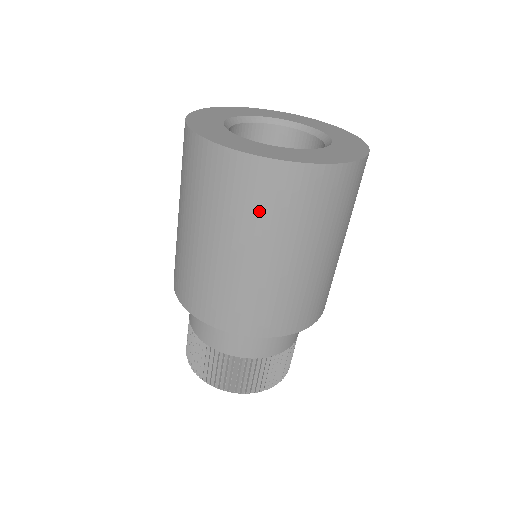
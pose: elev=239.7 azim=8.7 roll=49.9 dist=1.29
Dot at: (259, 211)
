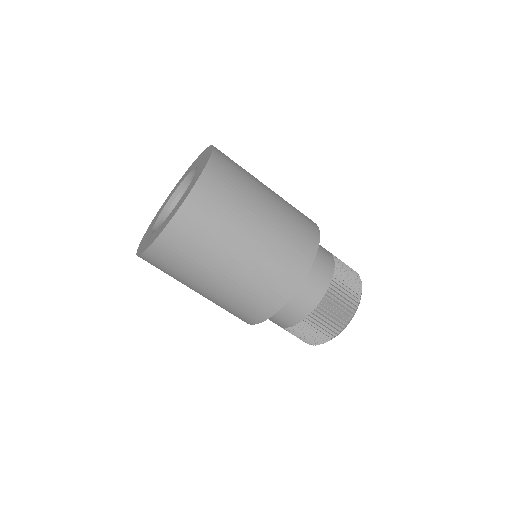
Dot at: (223, 214)
